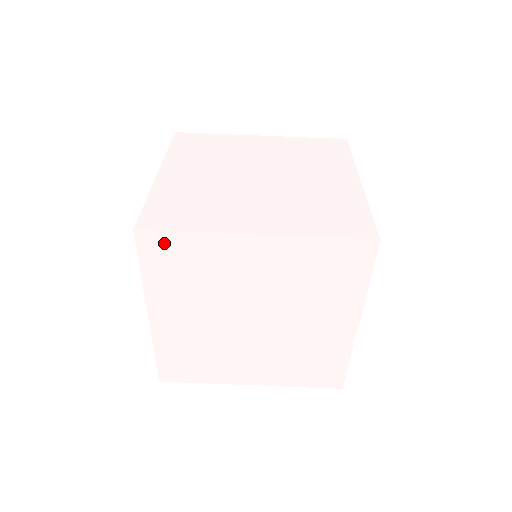
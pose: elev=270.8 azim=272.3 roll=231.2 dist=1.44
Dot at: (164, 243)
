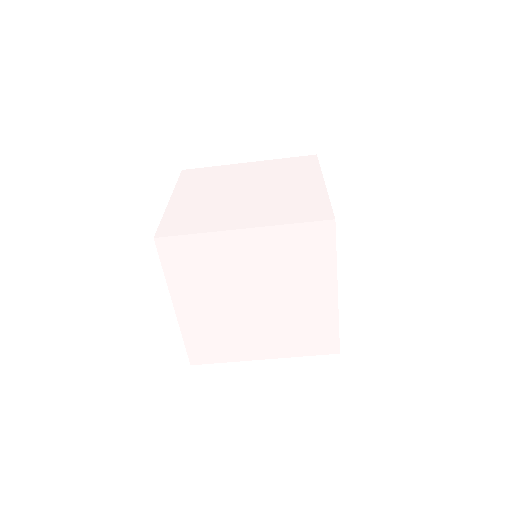
Dot at: (177, 245)
